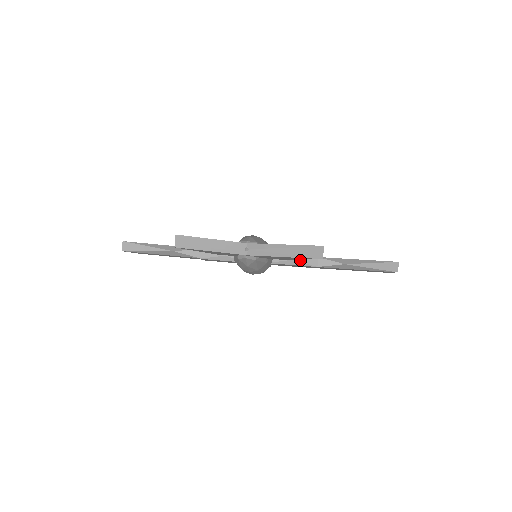
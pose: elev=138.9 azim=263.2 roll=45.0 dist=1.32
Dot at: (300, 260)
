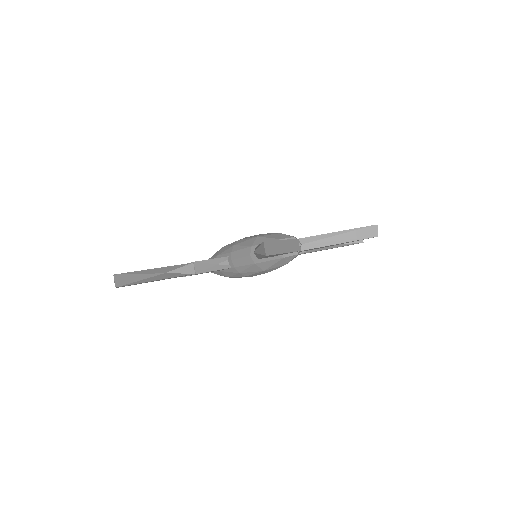
Dot at: occluded
